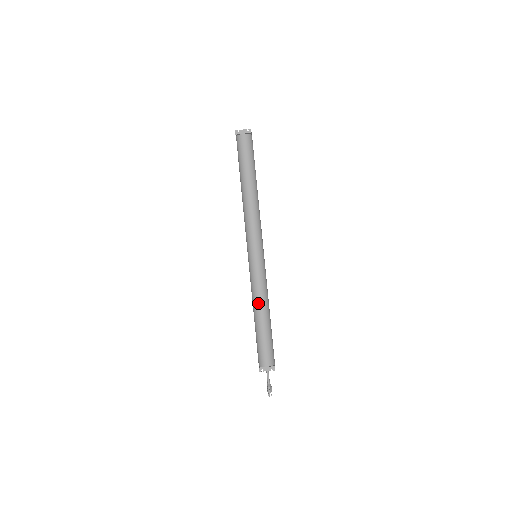
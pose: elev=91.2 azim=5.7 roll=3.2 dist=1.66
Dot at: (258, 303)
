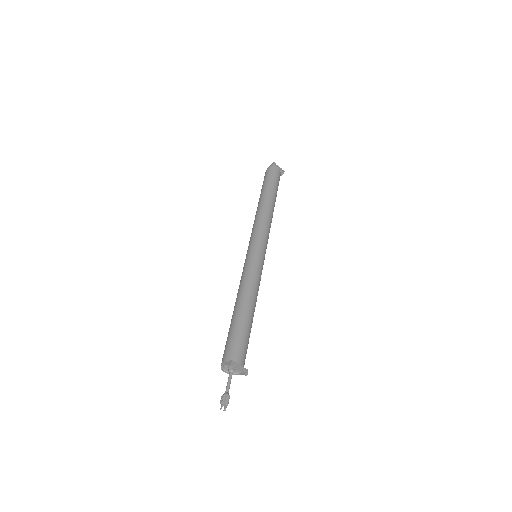
Dot at: (252, 293)
